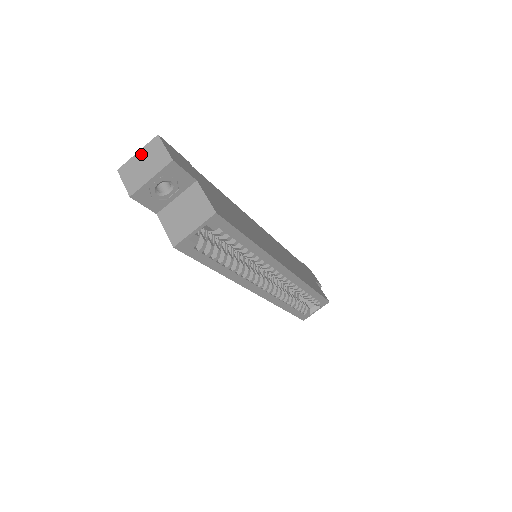
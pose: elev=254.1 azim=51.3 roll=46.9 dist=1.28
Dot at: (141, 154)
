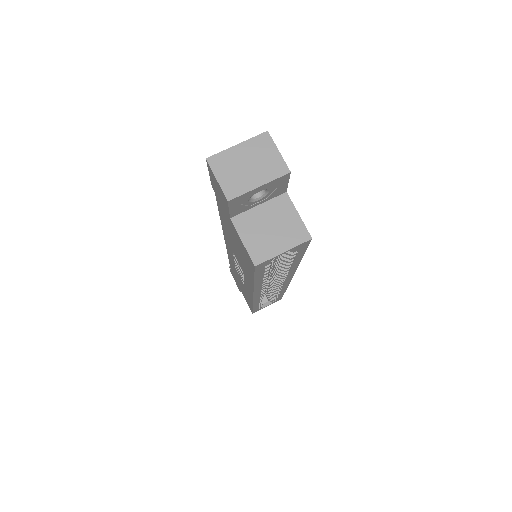
Dot at: (243, 149)
